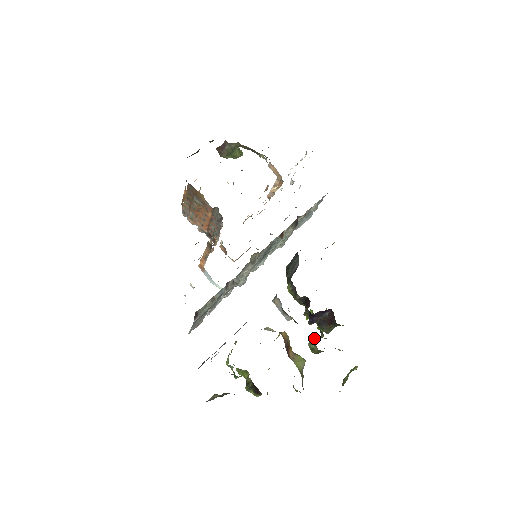
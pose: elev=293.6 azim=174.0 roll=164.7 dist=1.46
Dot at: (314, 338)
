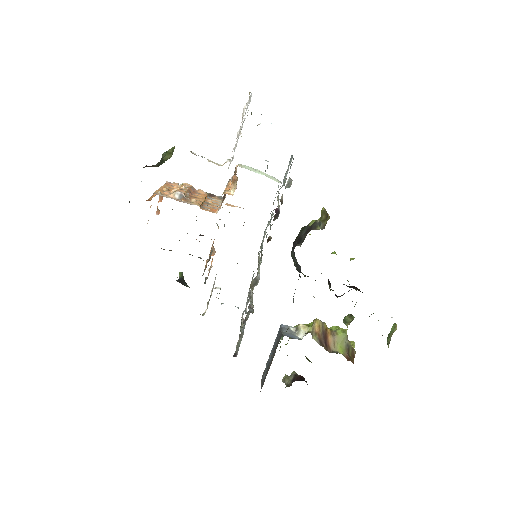
Dot at: (346, 319)
